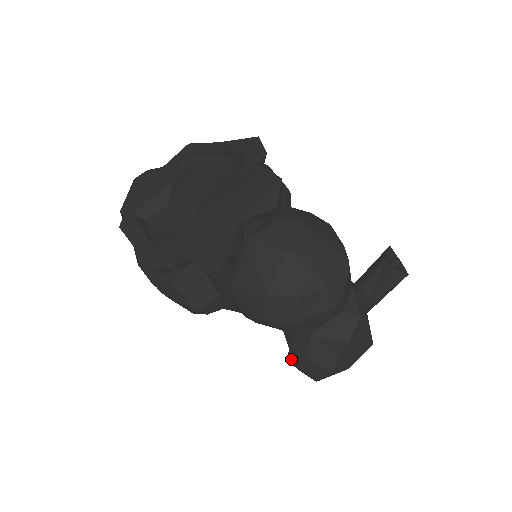
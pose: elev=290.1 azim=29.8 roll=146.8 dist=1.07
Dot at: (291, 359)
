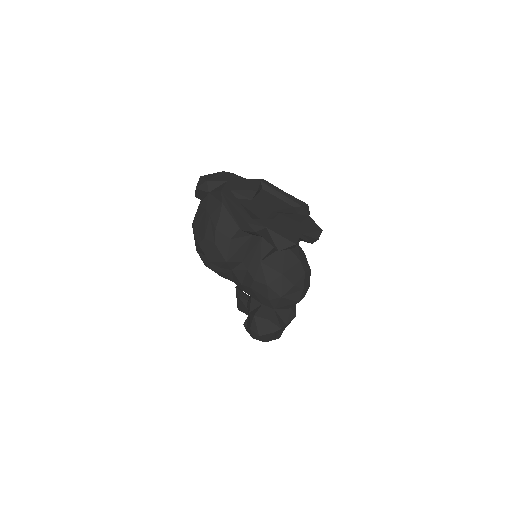
Dot at: (257, 316)
